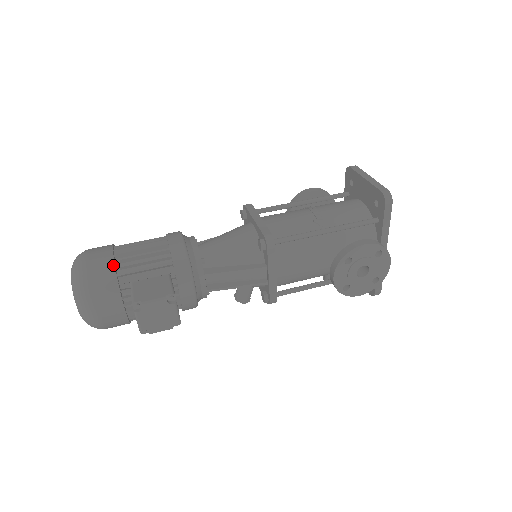
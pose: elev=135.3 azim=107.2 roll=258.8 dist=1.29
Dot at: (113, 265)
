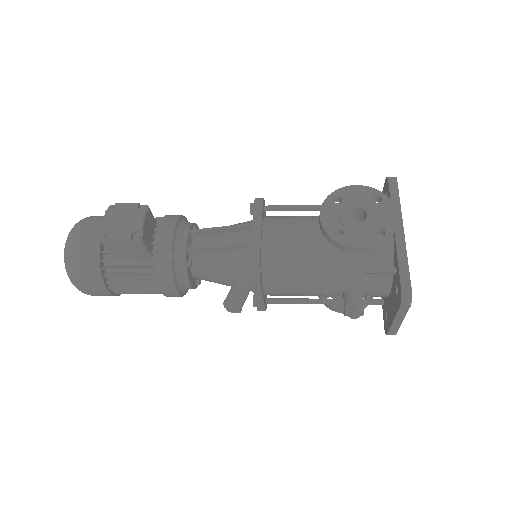
Dot at: occluded
